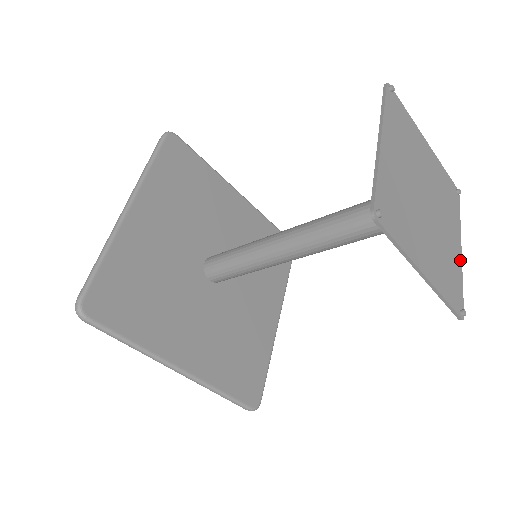
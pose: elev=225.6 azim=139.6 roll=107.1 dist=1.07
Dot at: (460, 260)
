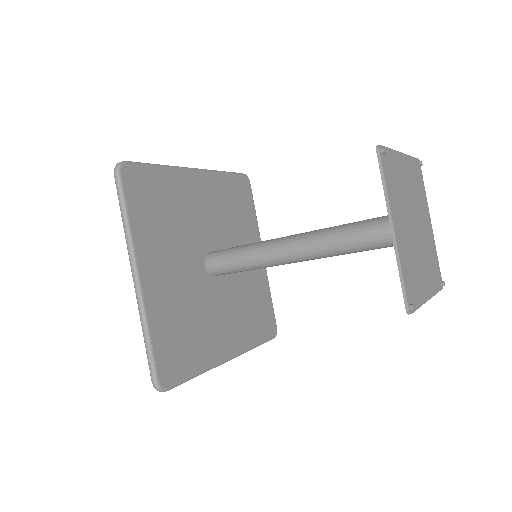
Dot at: (425, 298)
